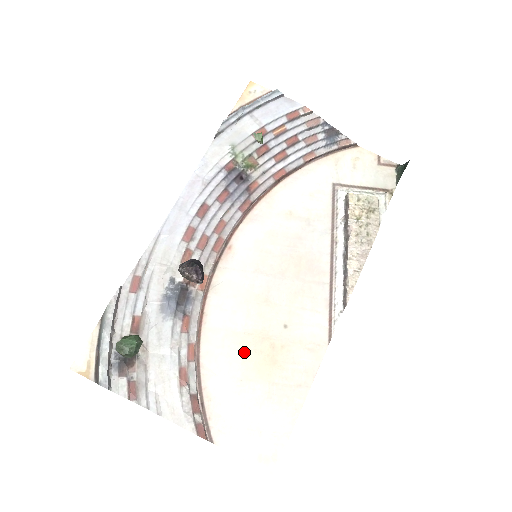
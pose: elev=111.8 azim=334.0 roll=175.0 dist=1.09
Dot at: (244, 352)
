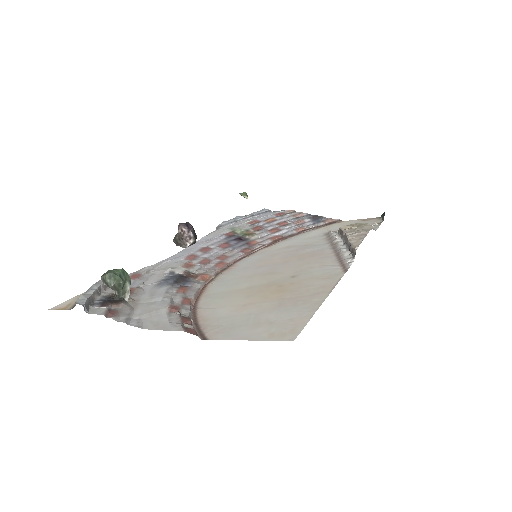
Dot at: (248, 294)
